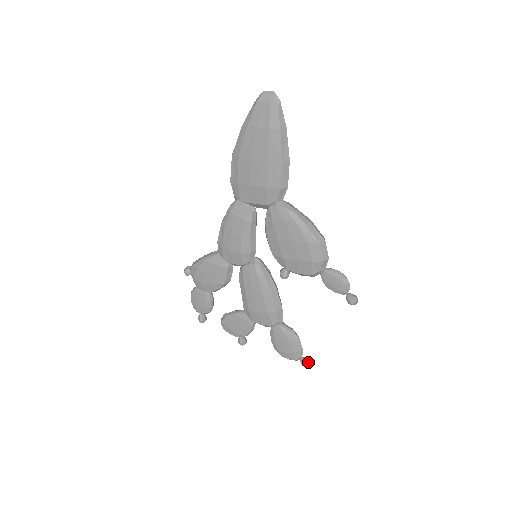
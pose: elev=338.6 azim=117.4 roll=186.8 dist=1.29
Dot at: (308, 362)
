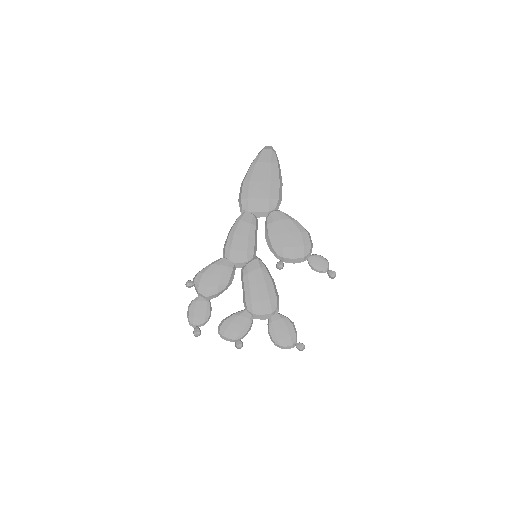
Dot at: (303, 344)
